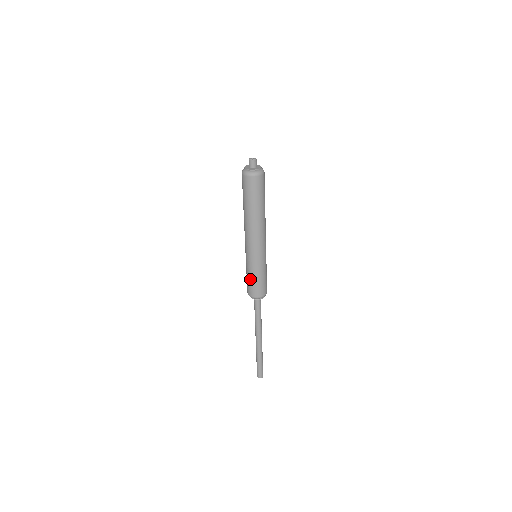
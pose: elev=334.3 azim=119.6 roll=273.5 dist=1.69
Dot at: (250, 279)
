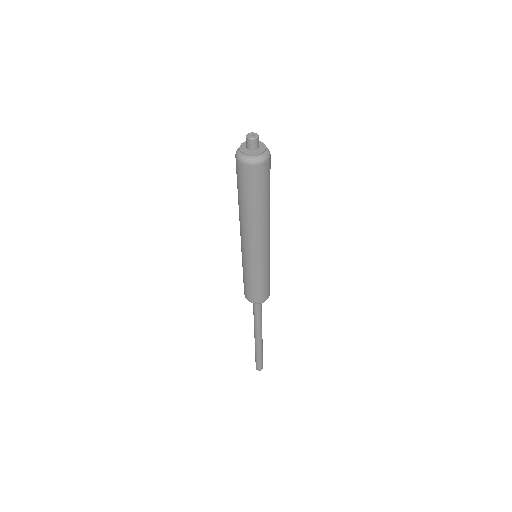
Dot at: (253, 286)
